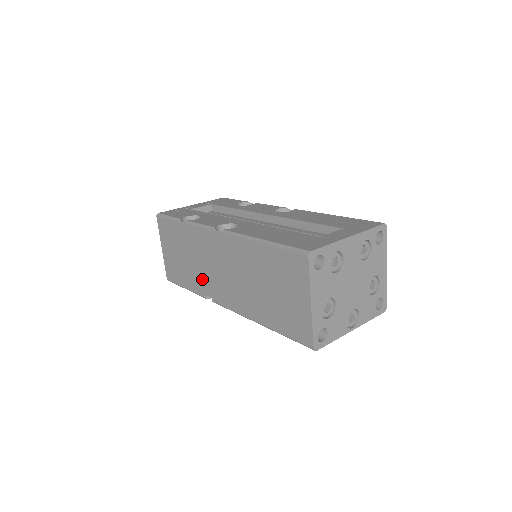
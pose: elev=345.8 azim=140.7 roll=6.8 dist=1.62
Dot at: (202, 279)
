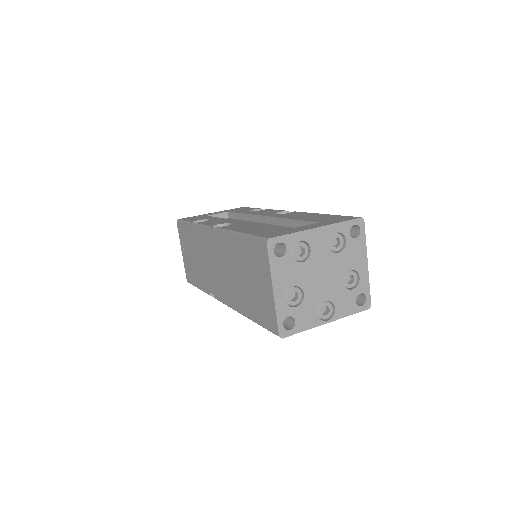
Dot at: (207, 277)
